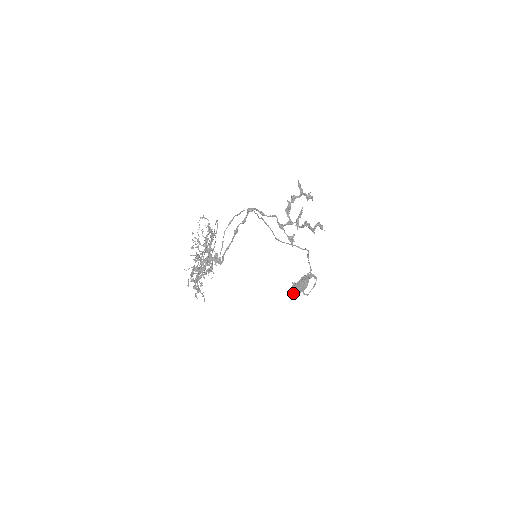
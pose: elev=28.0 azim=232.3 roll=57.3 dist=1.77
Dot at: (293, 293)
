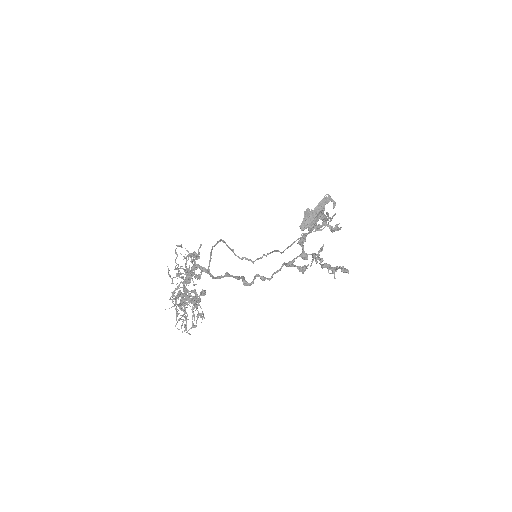
Dot at: (303, 230)
